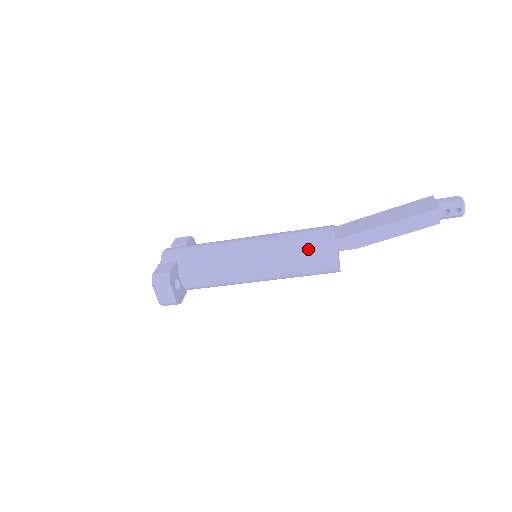
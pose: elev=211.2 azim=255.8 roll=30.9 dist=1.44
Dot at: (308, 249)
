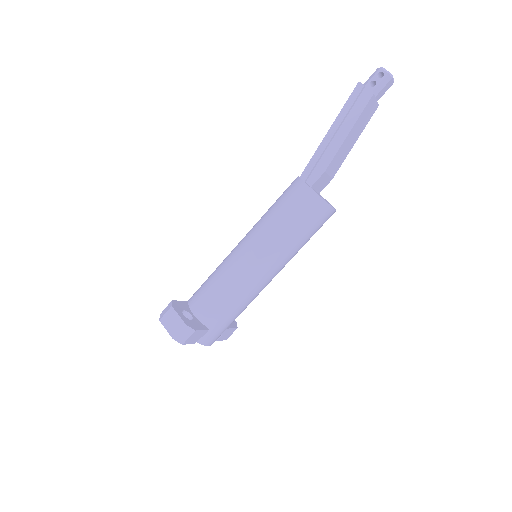
Dot at: (280, 201)
